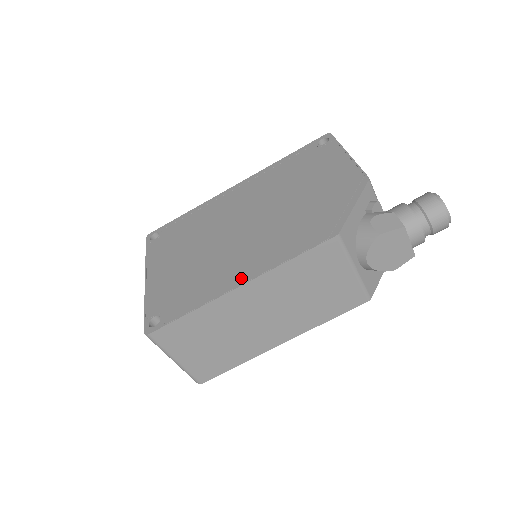
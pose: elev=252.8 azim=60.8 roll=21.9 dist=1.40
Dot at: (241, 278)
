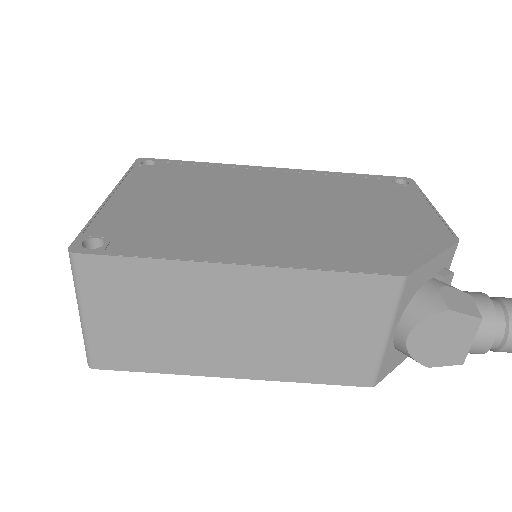
Dot at: (247, 256)
